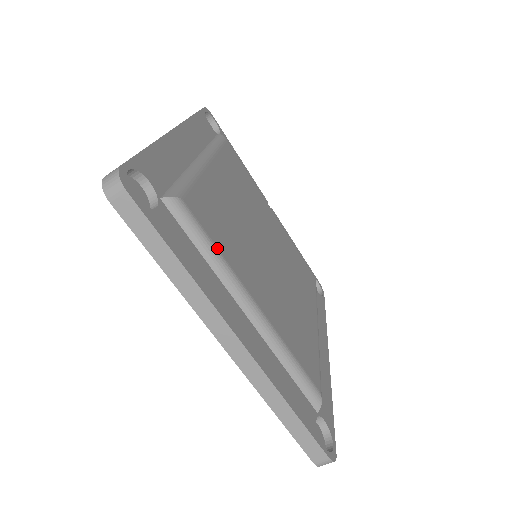
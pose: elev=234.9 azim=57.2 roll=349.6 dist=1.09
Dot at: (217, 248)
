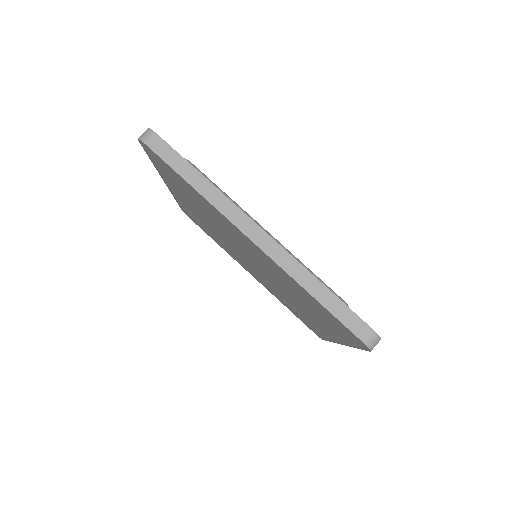
Dot at: (224, 192)
